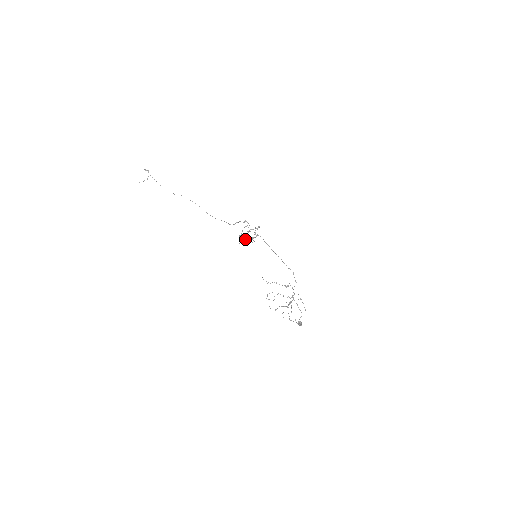
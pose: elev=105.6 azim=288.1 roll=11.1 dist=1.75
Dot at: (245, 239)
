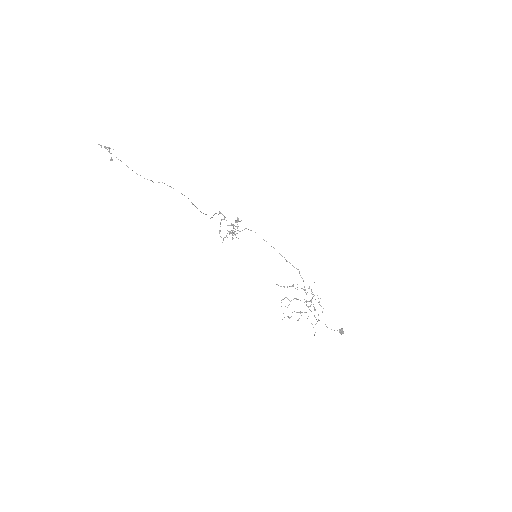
Dot at: (226, 235)
